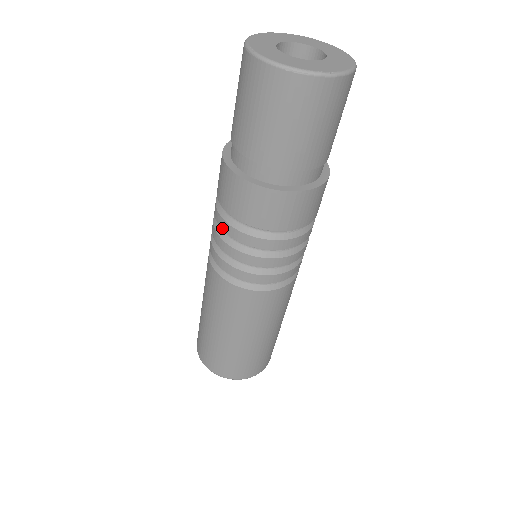
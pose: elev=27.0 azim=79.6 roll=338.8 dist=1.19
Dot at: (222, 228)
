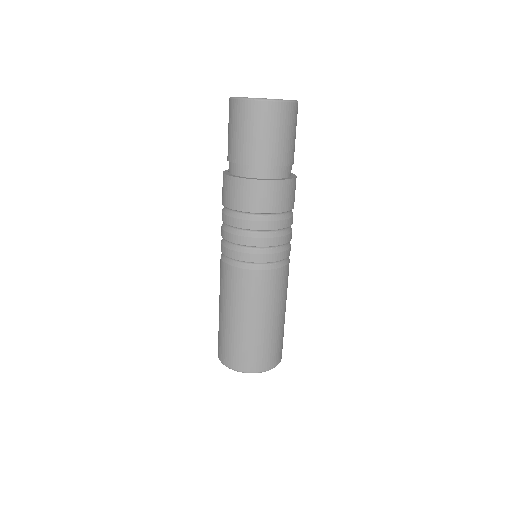
Dot at: (226, 222)
